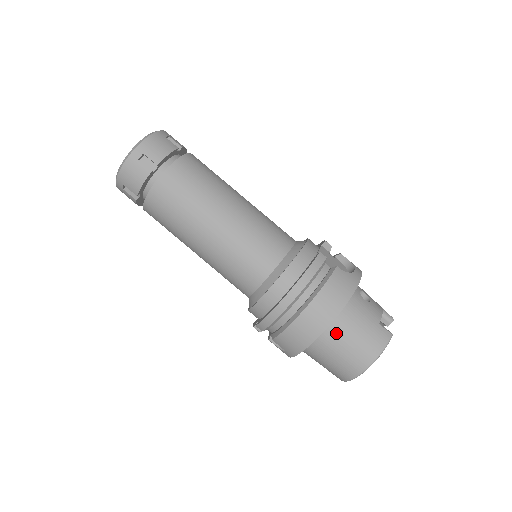
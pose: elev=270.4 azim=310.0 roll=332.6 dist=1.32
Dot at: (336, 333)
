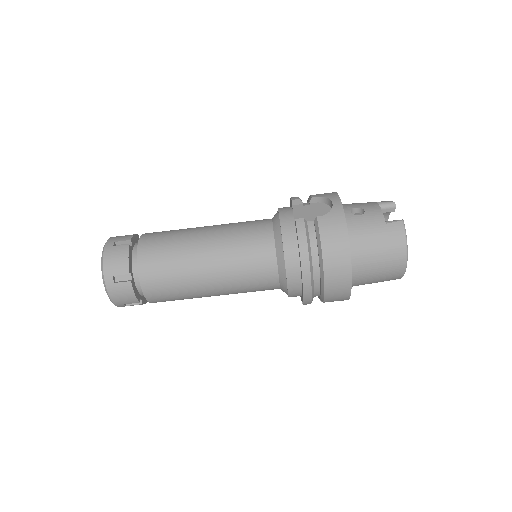
Dot at: (361, 261)
